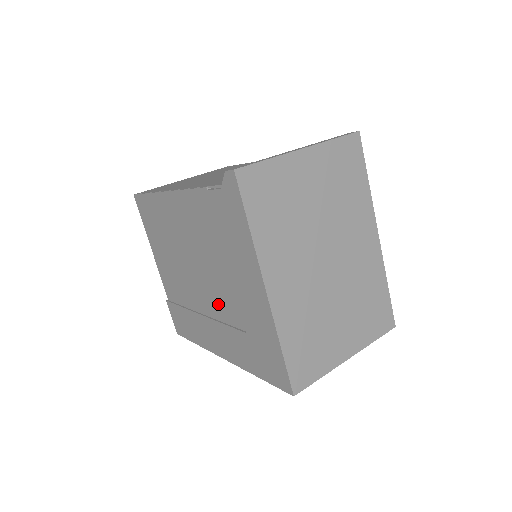
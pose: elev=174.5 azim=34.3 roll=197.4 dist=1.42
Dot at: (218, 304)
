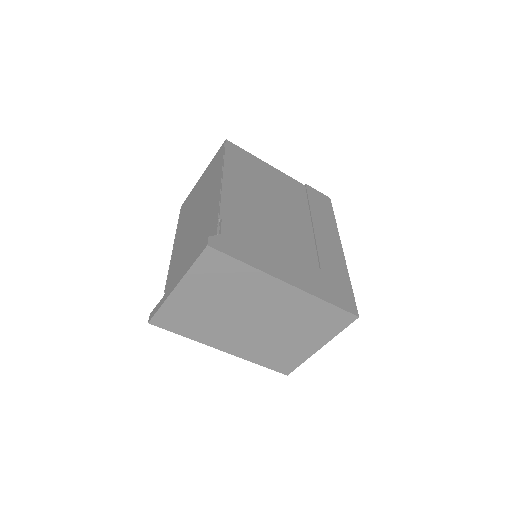
Dot at: occluded
